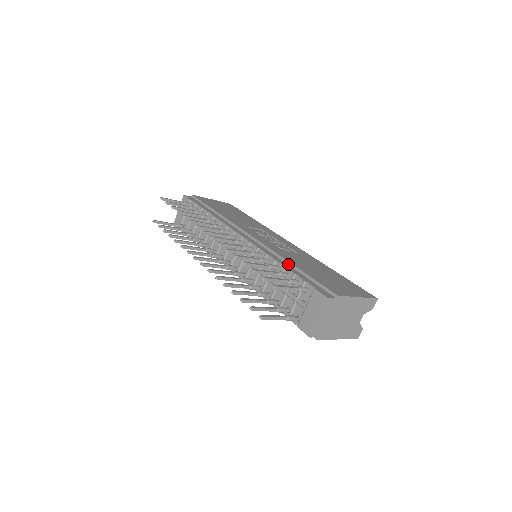
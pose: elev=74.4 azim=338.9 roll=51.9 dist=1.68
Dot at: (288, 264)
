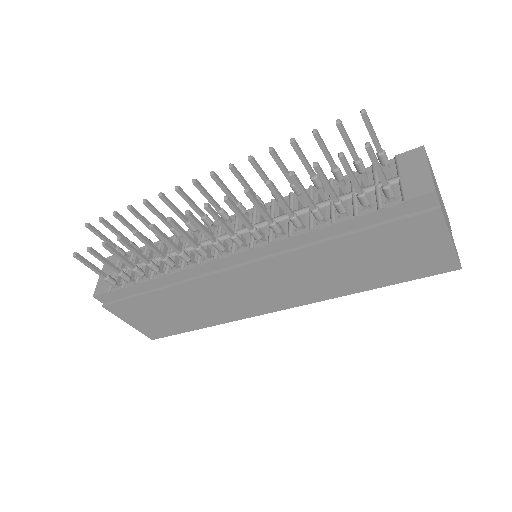
Dot at: occluded
